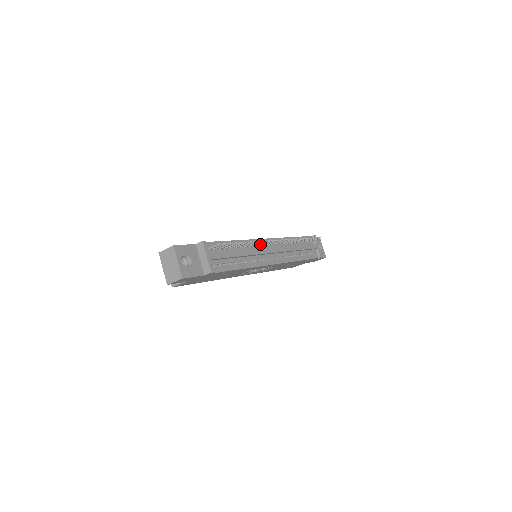
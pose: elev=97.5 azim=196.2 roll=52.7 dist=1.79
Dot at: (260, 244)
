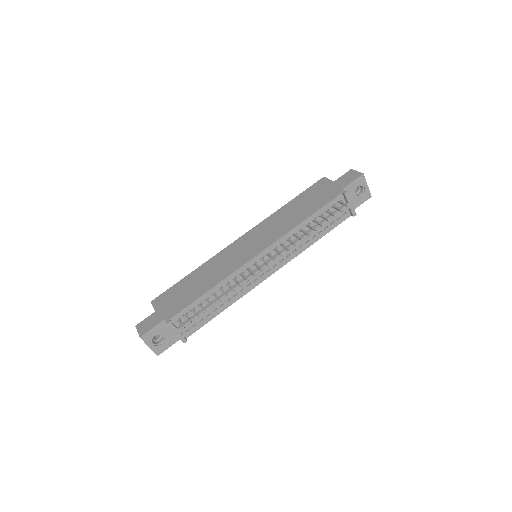
Dot at: (248, 270)
